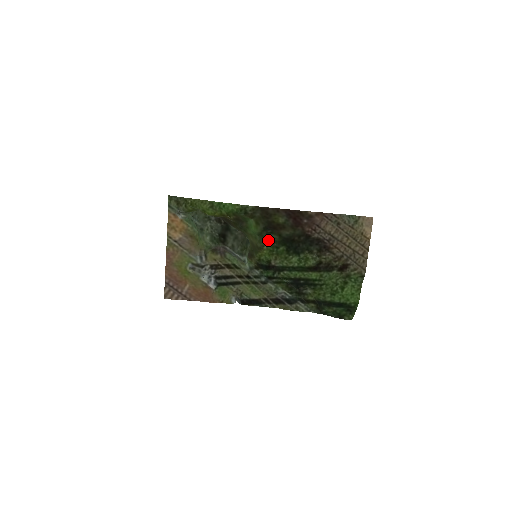
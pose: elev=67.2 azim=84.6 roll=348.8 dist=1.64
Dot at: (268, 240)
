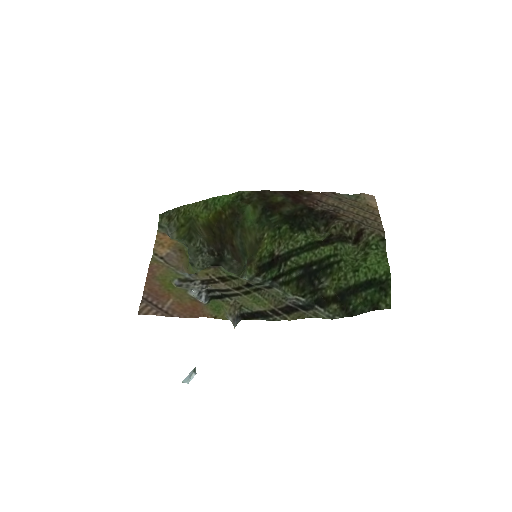
Dot at: (268, 226)
